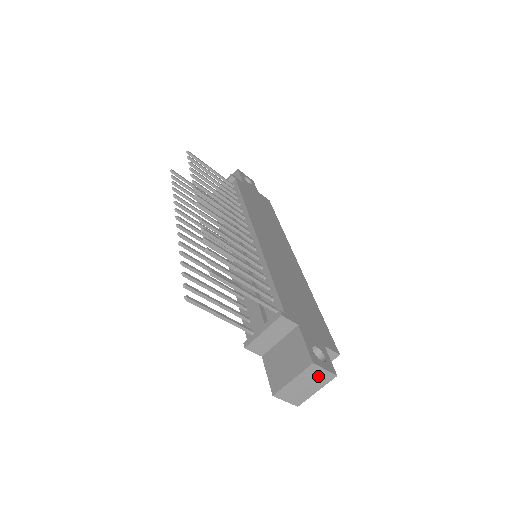
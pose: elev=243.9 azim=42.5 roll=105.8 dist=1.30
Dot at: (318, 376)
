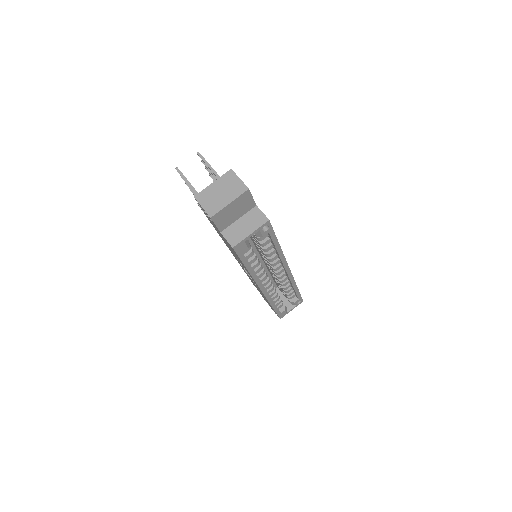
Dot at: (233, 185)
